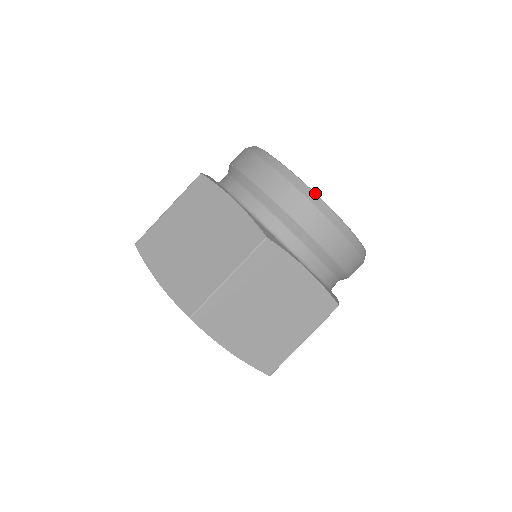
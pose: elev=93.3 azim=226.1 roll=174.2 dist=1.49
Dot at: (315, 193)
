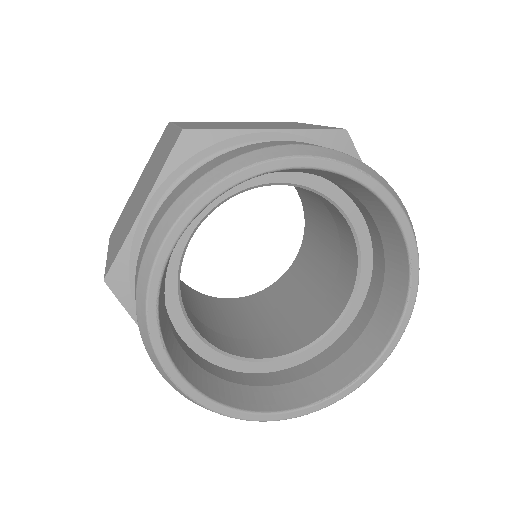
Dot at: occluded
